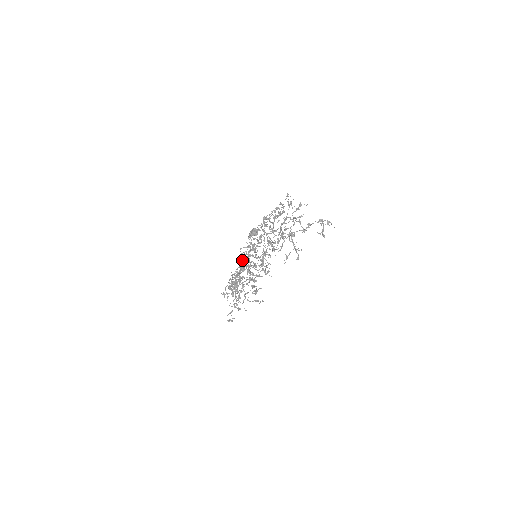
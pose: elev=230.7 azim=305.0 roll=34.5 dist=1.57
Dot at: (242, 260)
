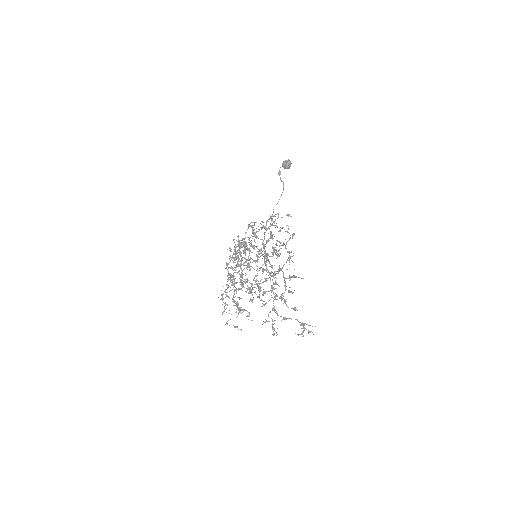
Dot at: (239, 258)
